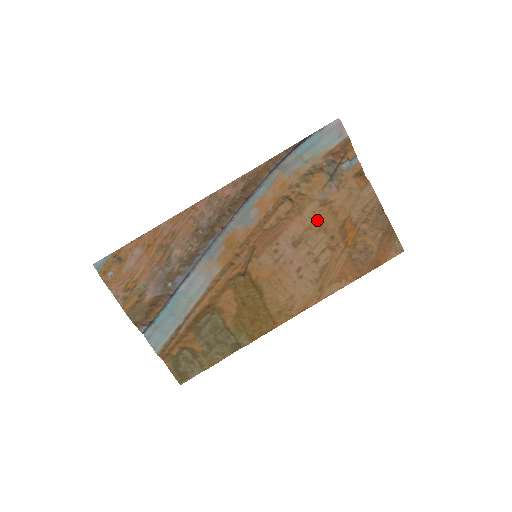
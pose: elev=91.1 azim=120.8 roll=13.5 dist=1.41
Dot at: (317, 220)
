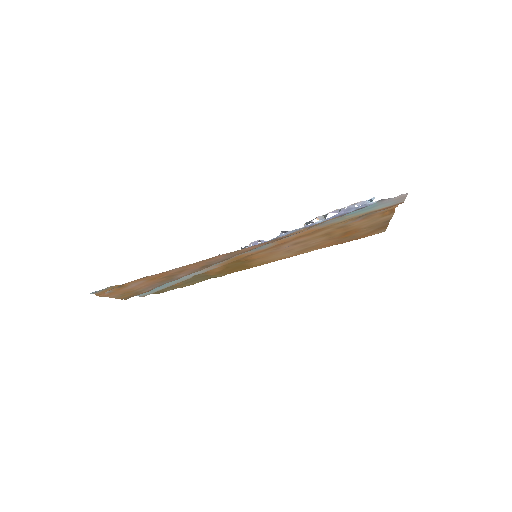
Dot at: (326, 233)
